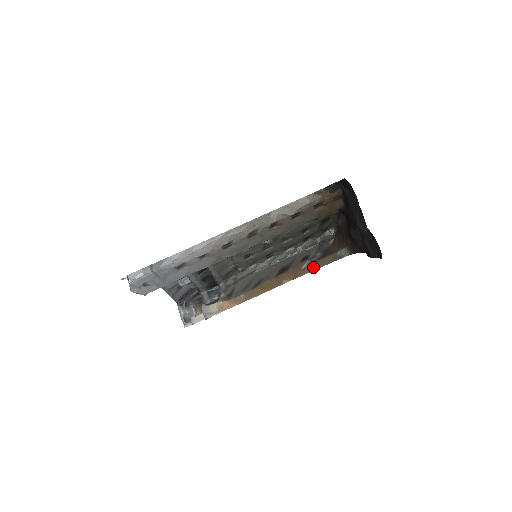
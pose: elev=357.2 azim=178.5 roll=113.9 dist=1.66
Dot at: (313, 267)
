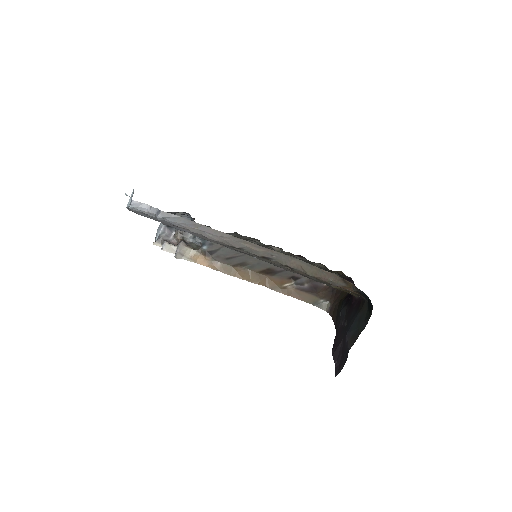
Dot at: (292, 293)
